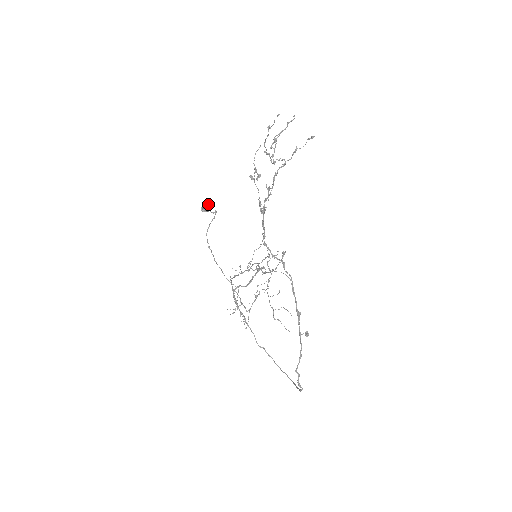
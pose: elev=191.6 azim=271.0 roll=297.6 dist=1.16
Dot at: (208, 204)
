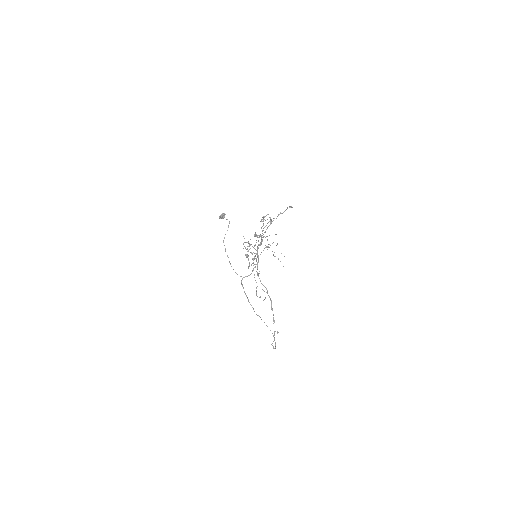
Dot at: (224, 214)
